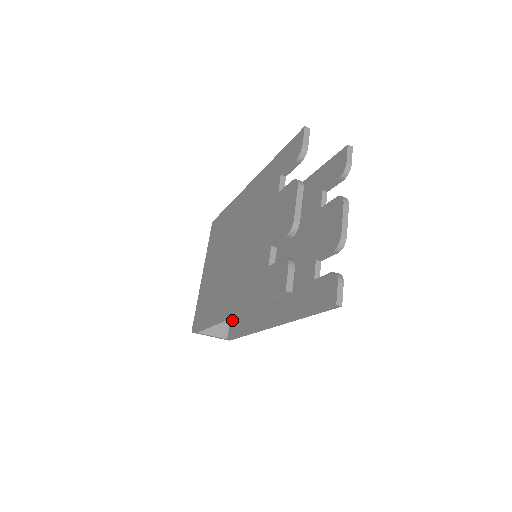
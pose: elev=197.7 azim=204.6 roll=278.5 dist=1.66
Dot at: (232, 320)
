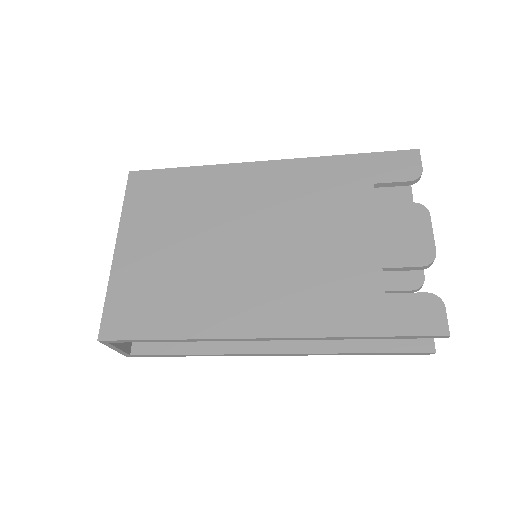
Dot at: occluded
